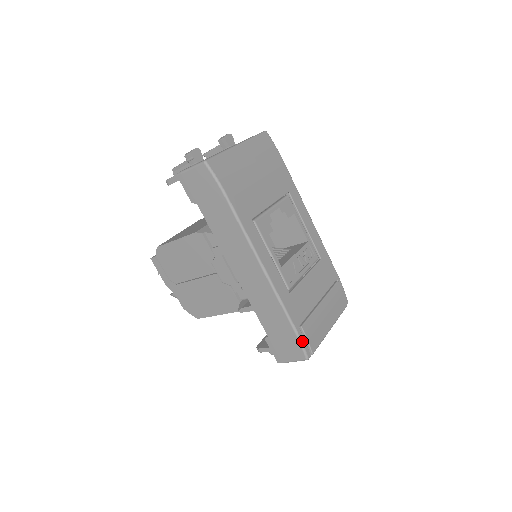
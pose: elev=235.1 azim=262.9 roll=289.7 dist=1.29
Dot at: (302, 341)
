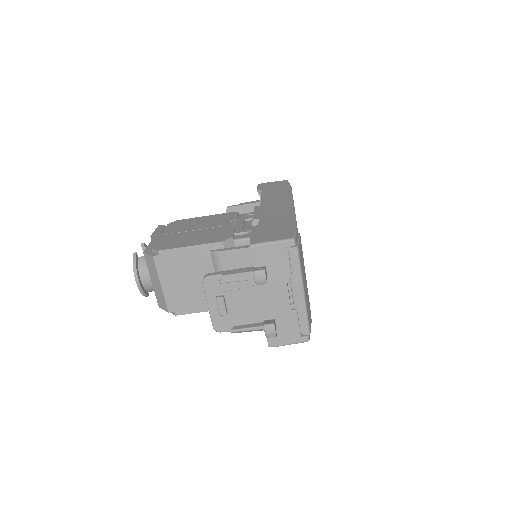
Dot at: (297, 232)
